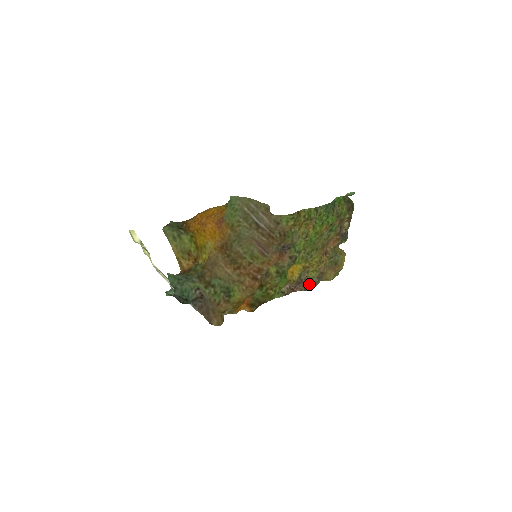
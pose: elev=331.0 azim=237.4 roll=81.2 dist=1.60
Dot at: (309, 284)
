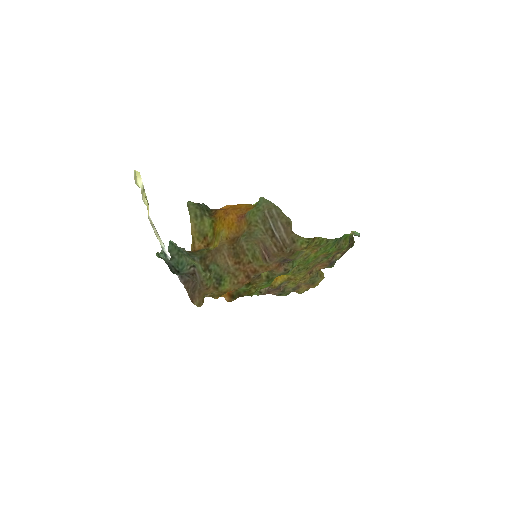
Dot at: (284, 292)
